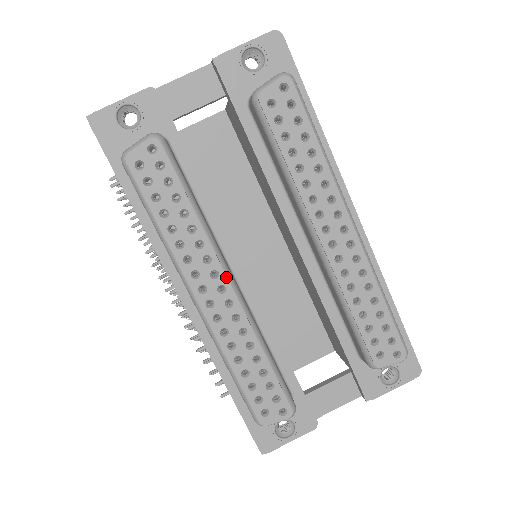
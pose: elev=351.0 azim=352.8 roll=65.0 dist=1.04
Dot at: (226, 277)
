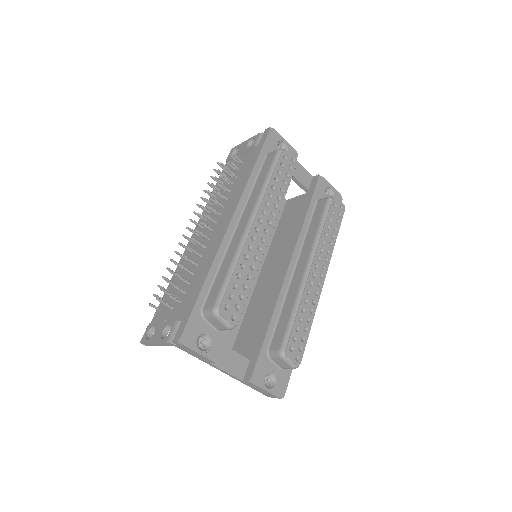
Dot at: occluded
